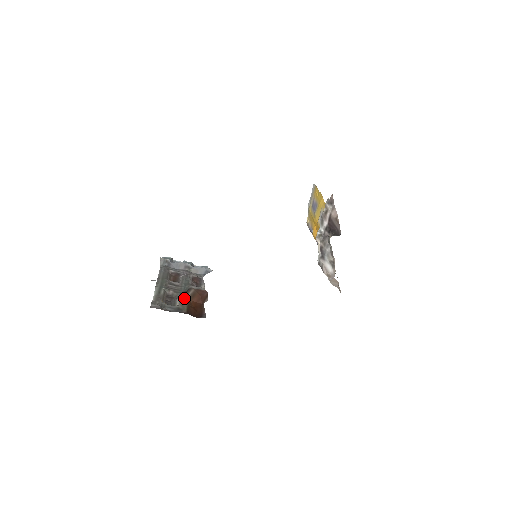
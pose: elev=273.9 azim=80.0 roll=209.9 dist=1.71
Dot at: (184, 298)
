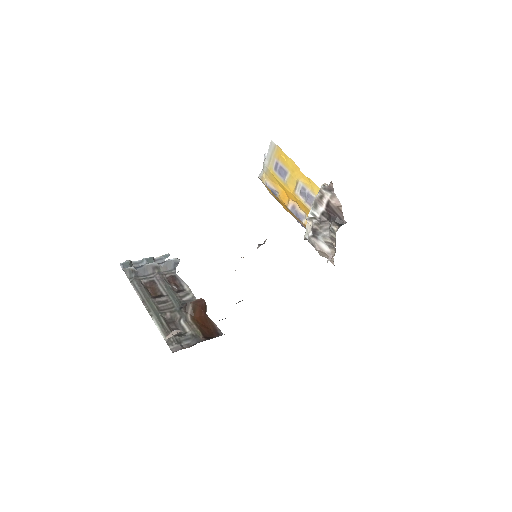
Dot at: (187, 318)
